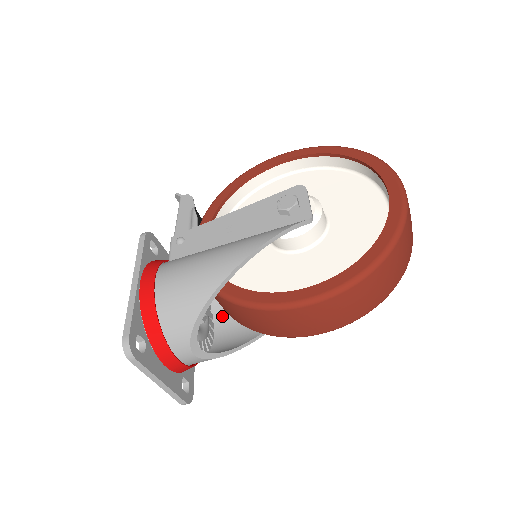
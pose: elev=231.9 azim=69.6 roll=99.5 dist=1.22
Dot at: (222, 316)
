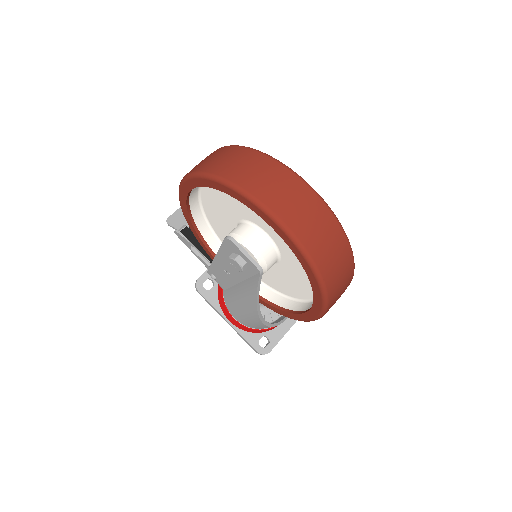
Dot at: occluded
